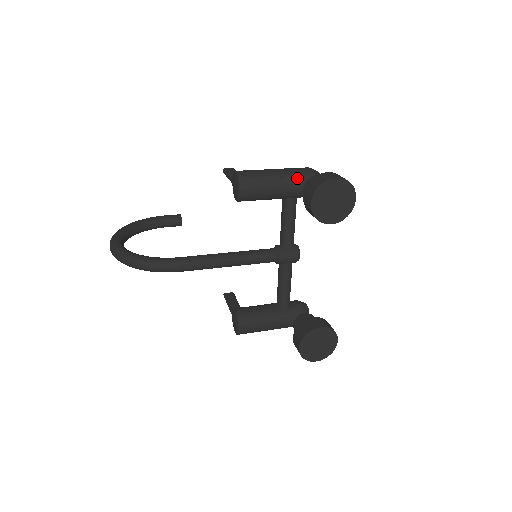
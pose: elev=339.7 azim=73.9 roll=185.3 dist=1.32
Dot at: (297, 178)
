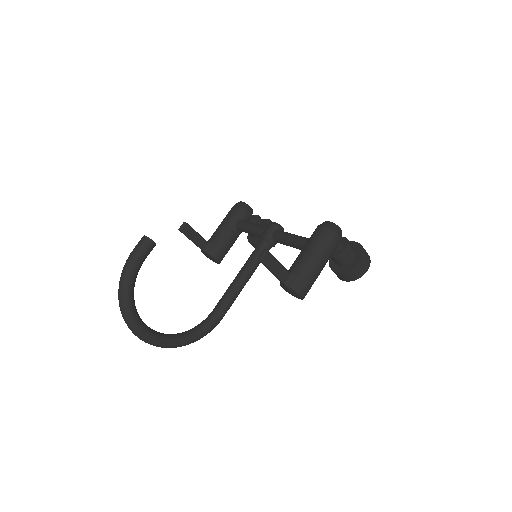
Dot at: (331, 255)
